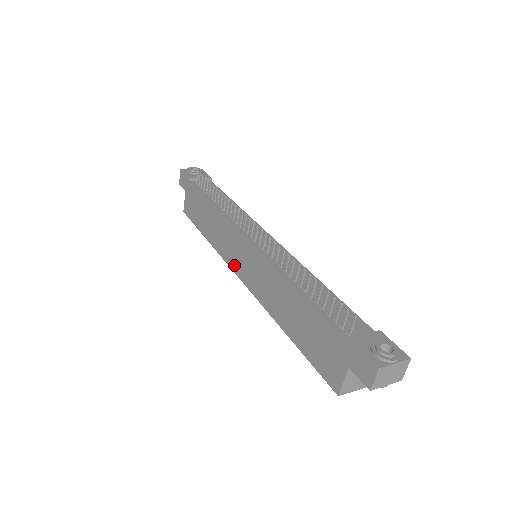
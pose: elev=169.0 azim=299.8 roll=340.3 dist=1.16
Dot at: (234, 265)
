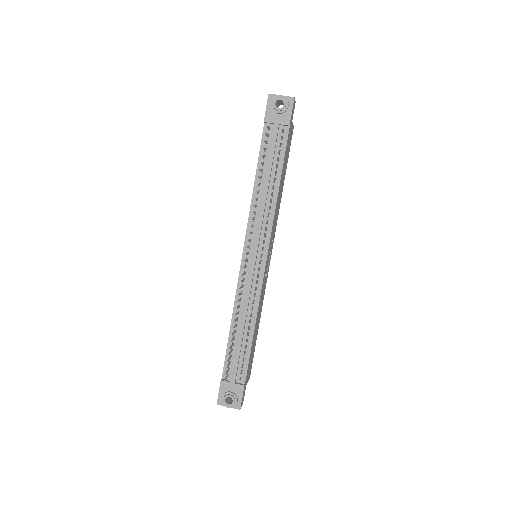
Dot at: occluded
